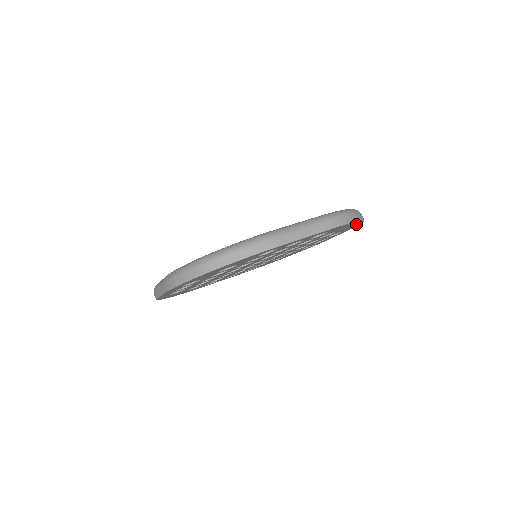
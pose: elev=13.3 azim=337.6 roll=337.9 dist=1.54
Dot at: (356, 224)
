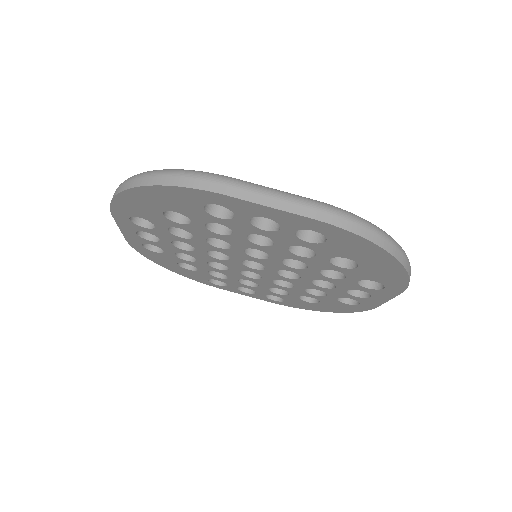
Dot at: (393, 269)
